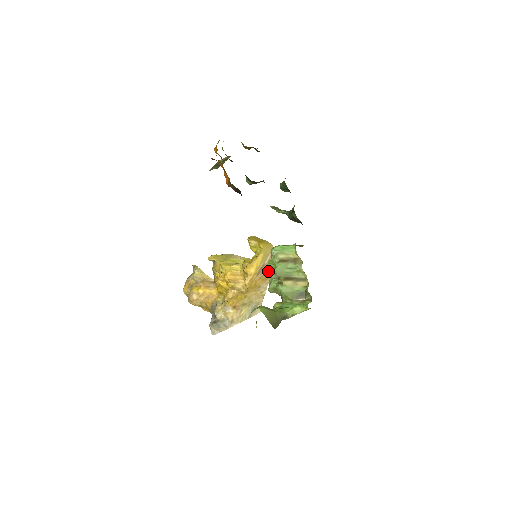
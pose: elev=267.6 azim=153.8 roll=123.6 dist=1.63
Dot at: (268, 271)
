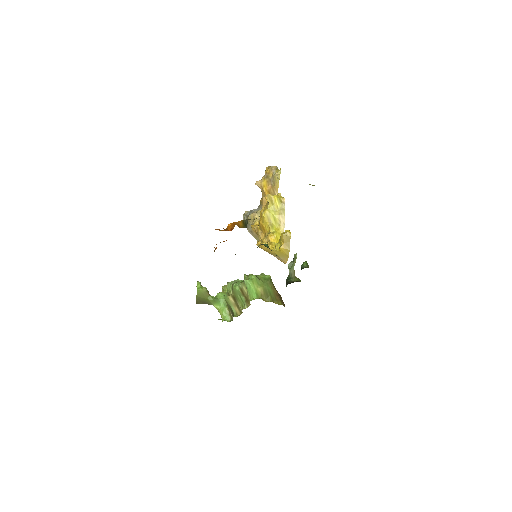
Dot at: occluded
